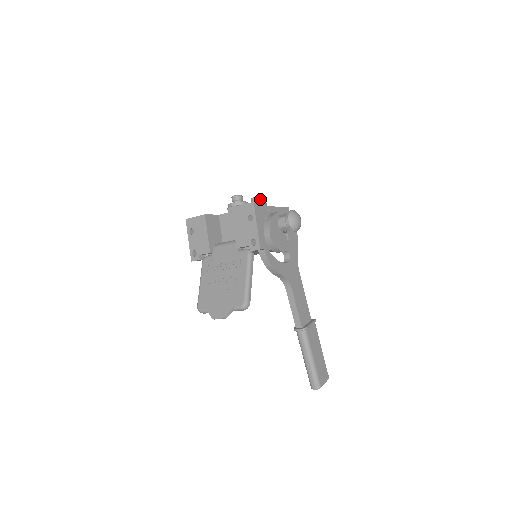
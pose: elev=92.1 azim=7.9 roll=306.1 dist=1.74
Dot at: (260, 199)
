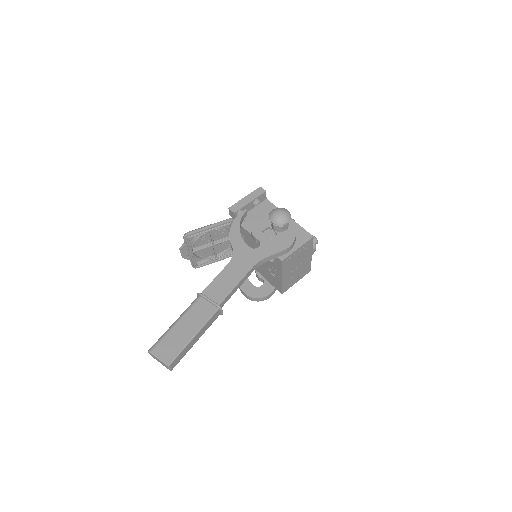
Dot at: occluded
